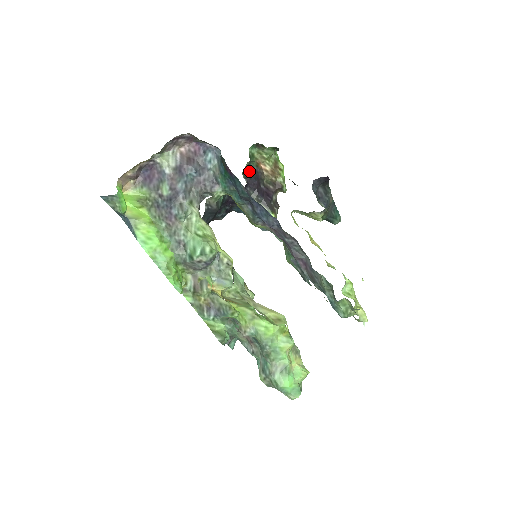
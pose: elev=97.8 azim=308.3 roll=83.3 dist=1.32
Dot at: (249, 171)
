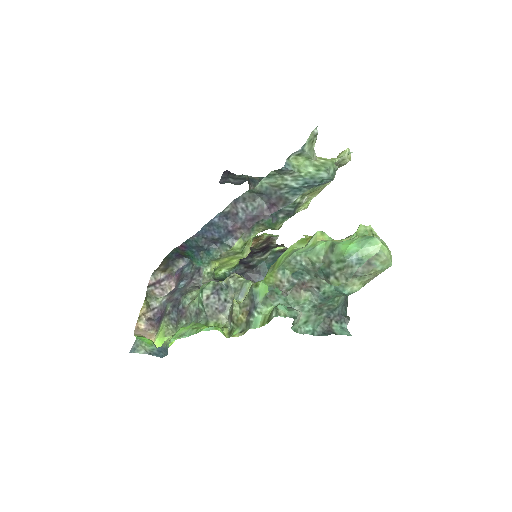
Dot at: occluded
